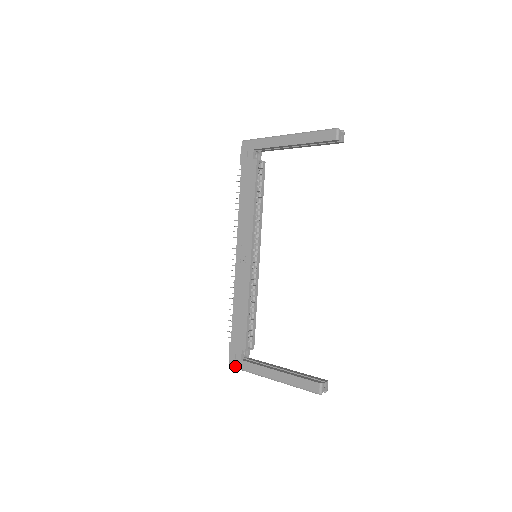
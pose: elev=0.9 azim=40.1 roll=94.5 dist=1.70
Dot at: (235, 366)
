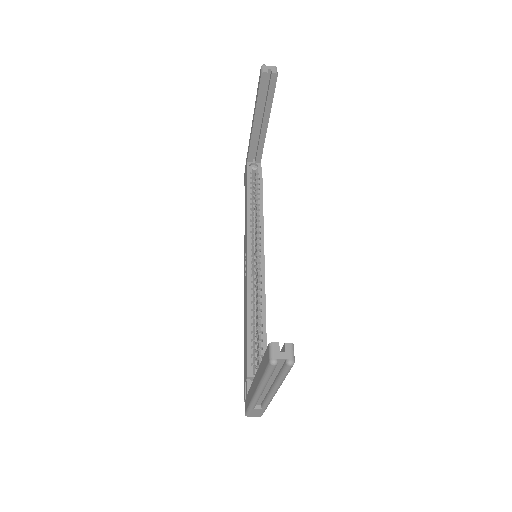
Dot at: (246, 409)
